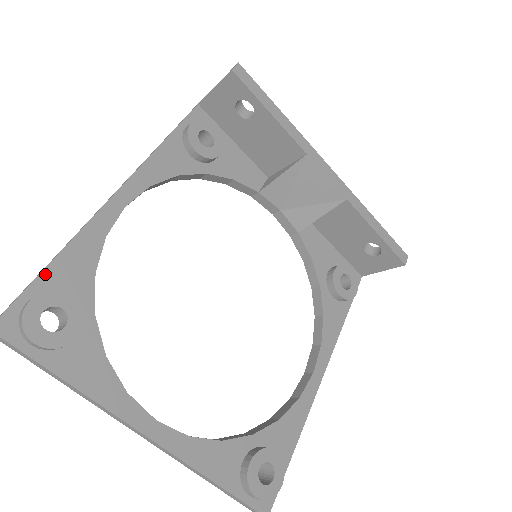
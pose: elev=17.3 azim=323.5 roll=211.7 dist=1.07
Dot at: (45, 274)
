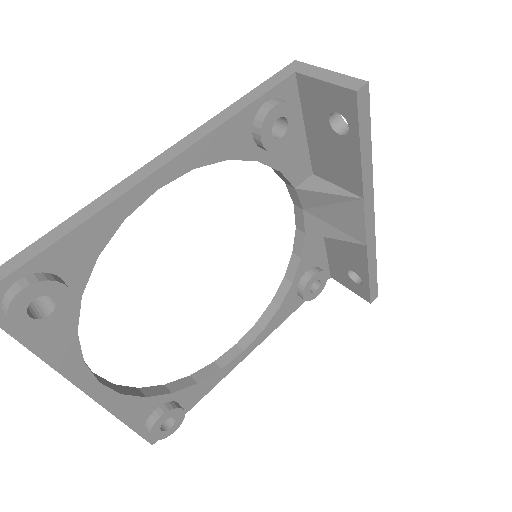
Dot at: (46, 253)
